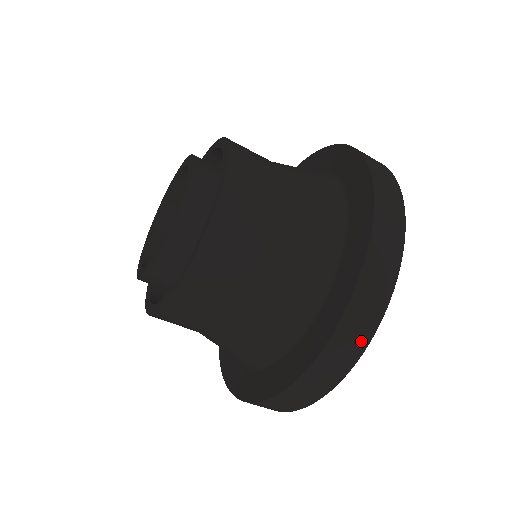
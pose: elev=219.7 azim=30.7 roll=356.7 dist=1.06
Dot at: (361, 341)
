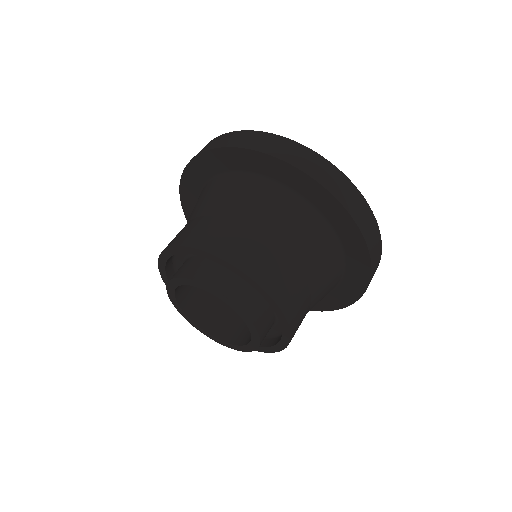
Dot at: occluded
